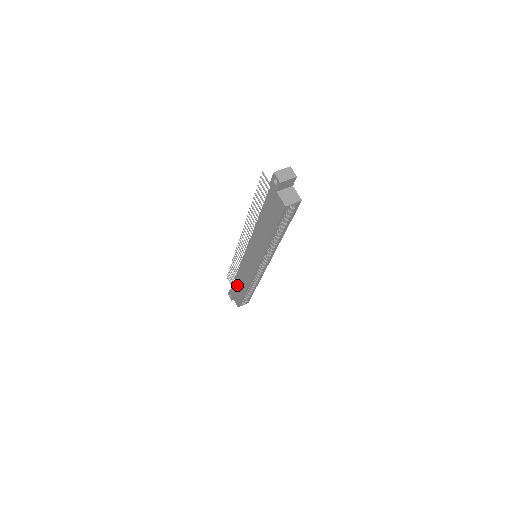
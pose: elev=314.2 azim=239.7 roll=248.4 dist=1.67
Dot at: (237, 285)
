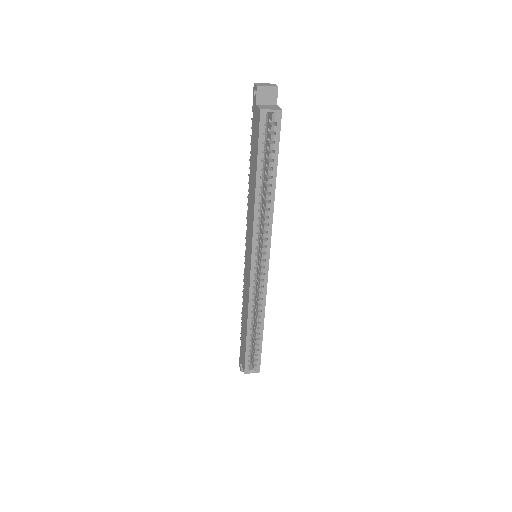
Dot at: (243, 329)
